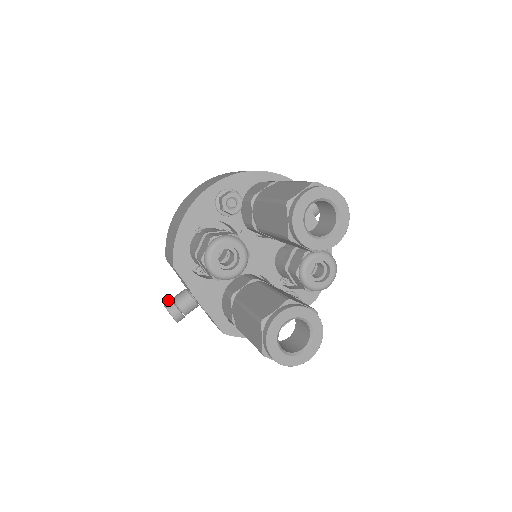
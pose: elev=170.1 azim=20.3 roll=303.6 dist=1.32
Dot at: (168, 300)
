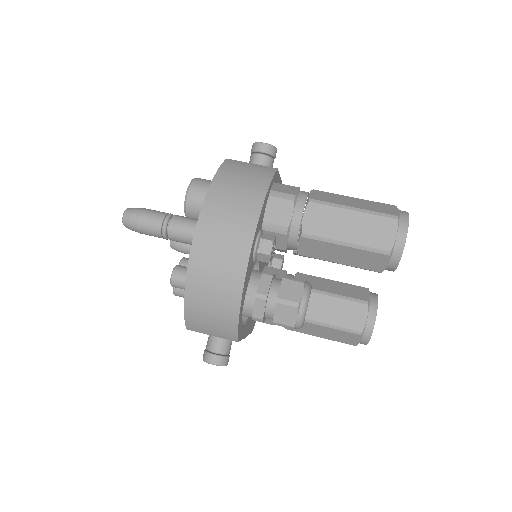
Dot at: (211, 357)
